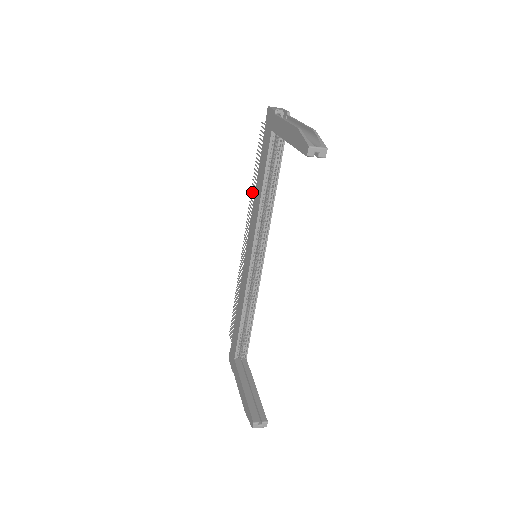
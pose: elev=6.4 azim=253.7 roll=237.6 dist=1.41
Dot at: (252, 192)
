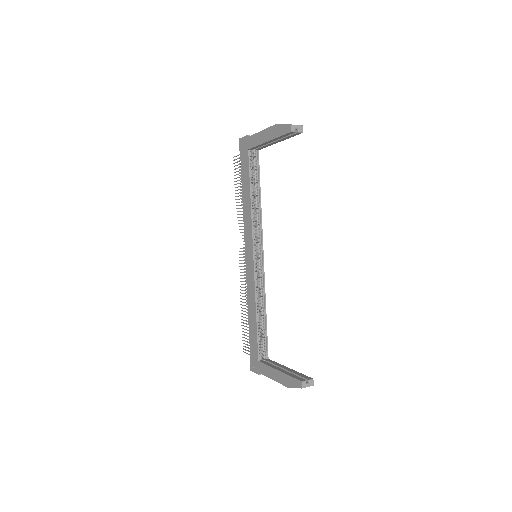
Dot at: (238, 211)
